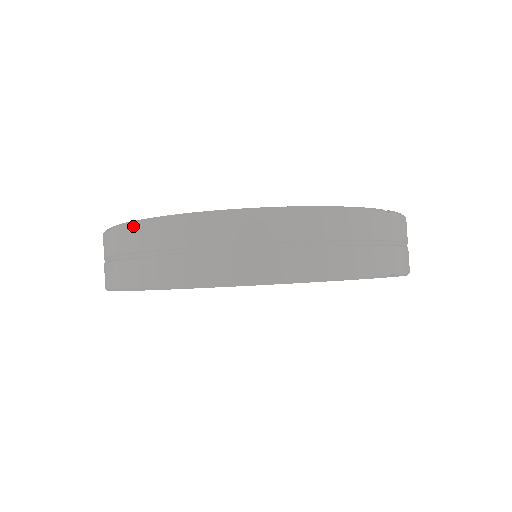
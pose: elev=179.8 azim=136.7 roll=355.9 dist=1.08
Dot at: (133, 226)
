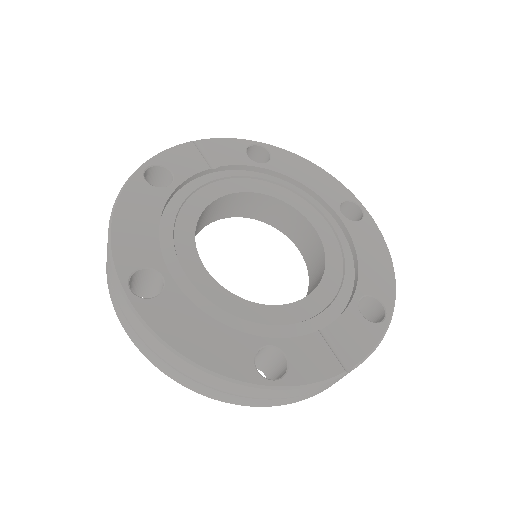
Dot at: (127, 304)
